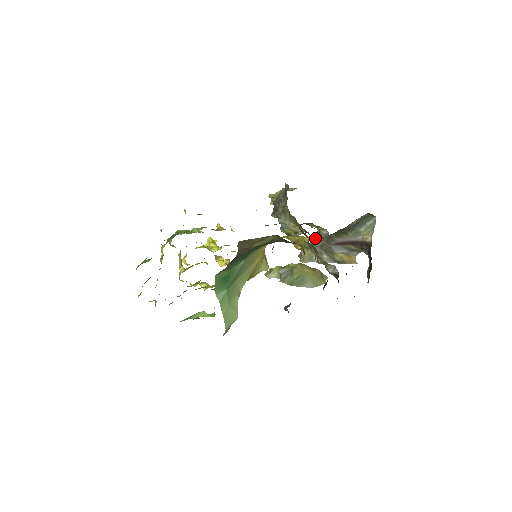
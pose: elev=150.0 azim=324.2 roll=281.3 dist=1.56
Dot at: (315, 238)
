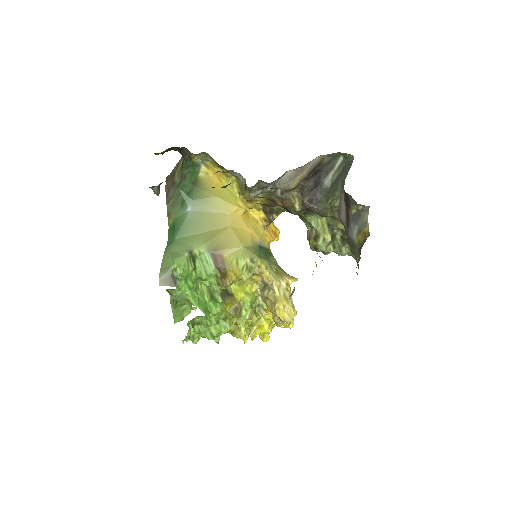
Dot at: occluded
